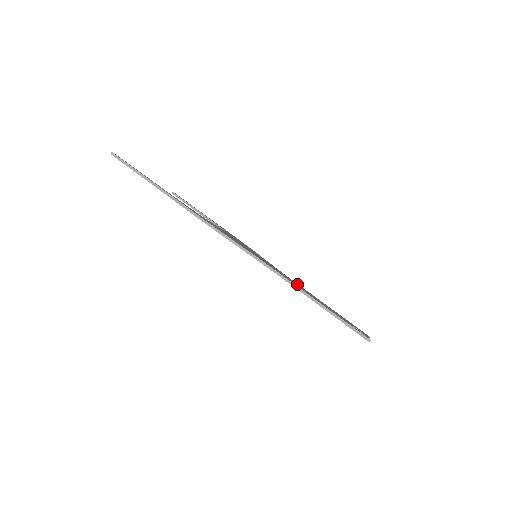
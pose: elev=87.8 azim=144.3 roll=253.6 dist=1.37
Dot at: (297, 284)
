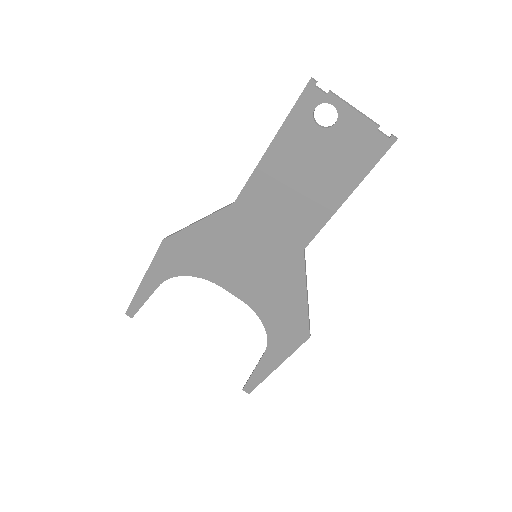
Dot at: (300, 221)
